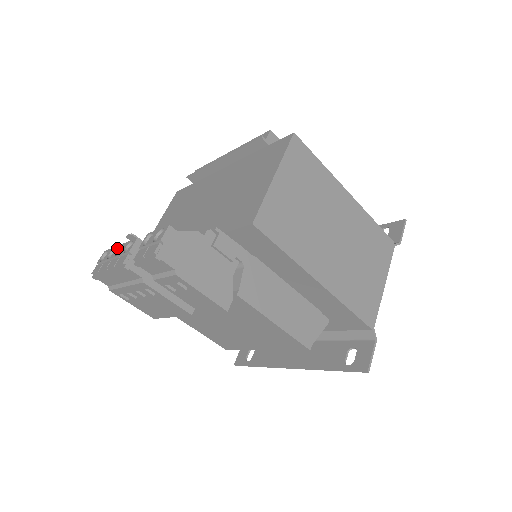
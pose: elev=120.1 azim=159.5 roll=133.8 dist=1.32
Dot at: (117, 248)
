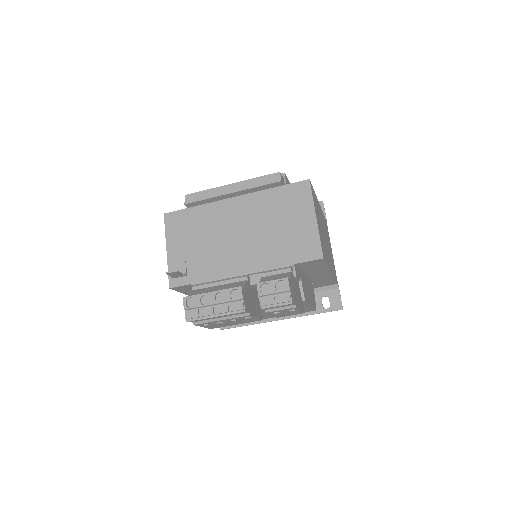
Dot at: (211, 295)
